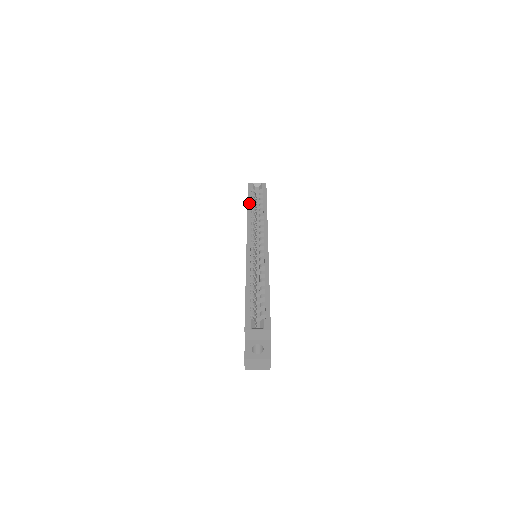
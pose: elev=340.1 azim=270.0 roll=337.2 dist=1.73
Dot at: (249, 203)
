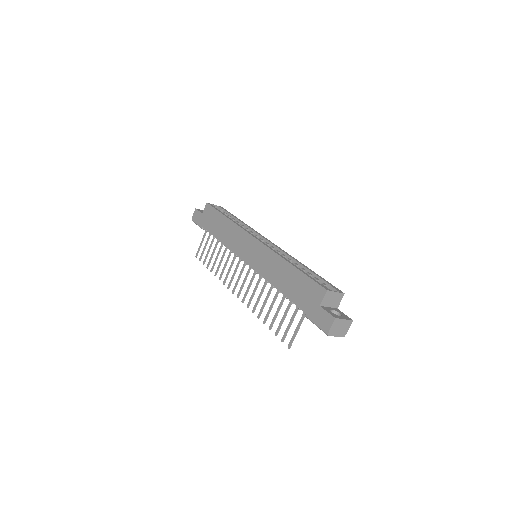
Dot at: occluded
